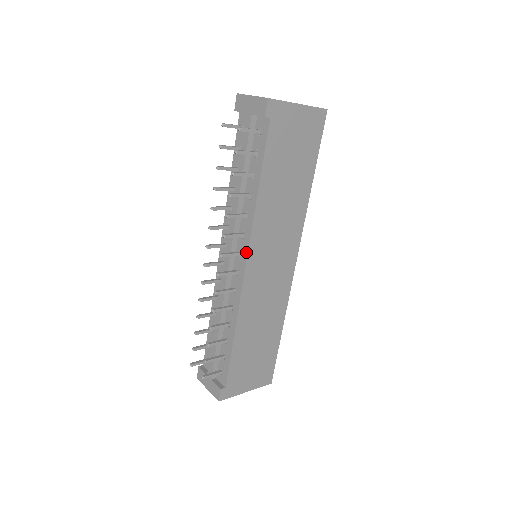
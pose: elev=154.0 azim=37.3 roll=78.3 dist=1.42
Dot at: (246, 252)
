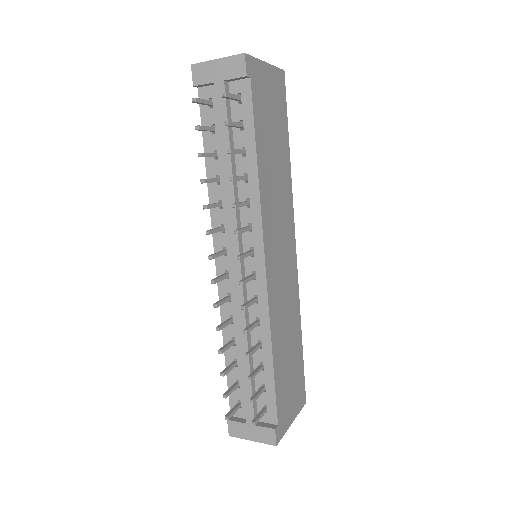
Dot at: (261, 246)
